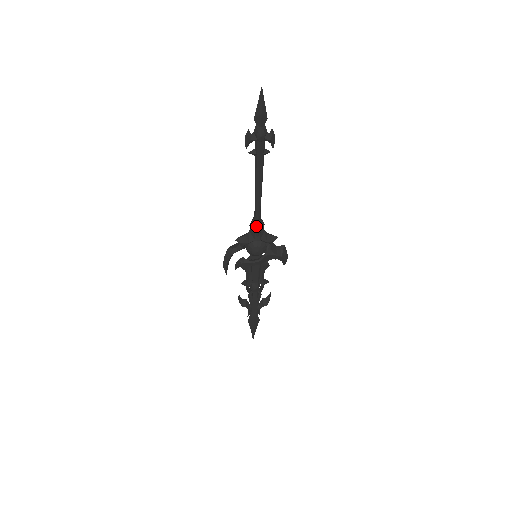
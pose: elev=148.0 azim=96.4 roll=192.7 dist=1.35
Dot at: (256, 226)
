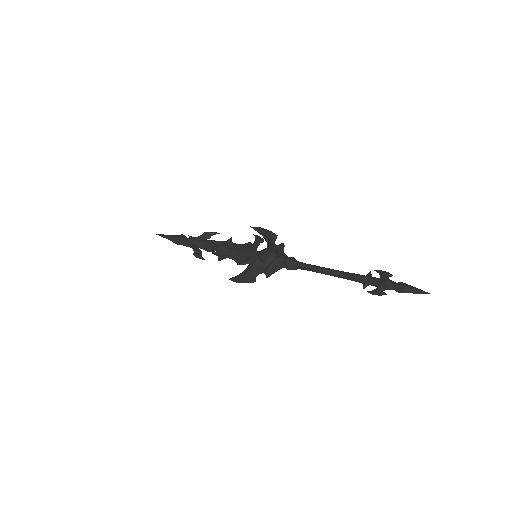
Dot at: (295, 269)
